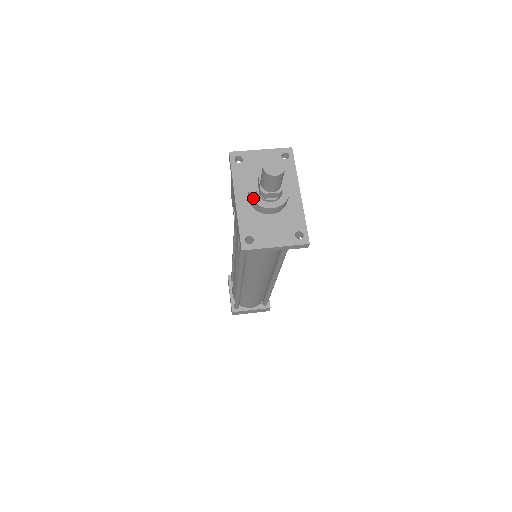
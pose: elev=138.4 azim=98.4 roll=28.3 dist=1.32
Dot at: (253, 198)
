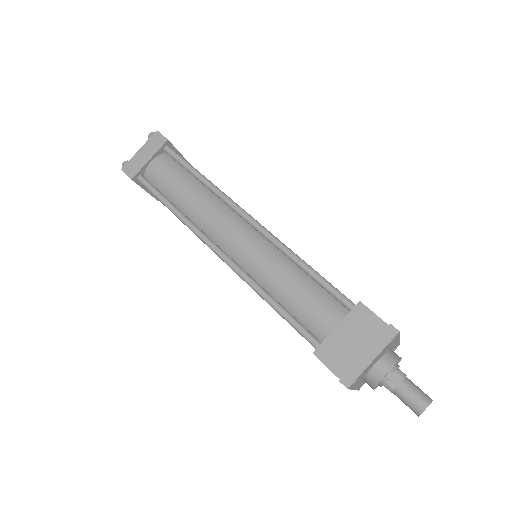
Dot at: occluded
